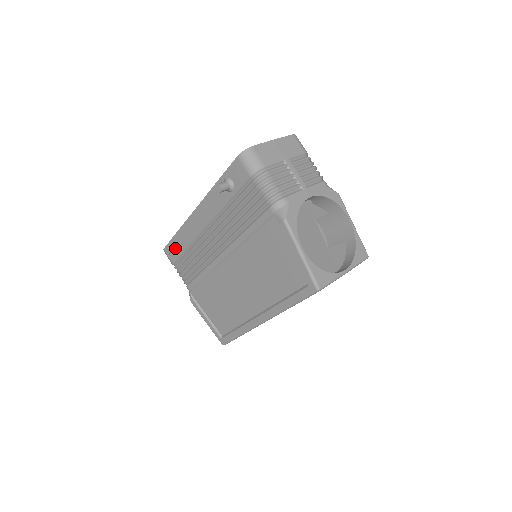
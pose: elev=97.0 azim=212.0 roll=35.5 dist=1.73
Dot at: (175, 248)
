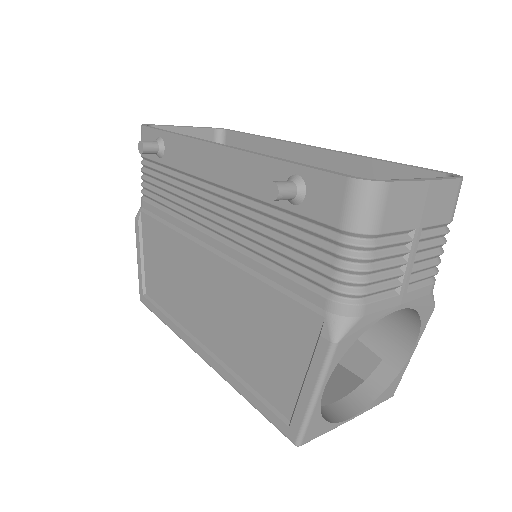
Dot at: (155, 151)
